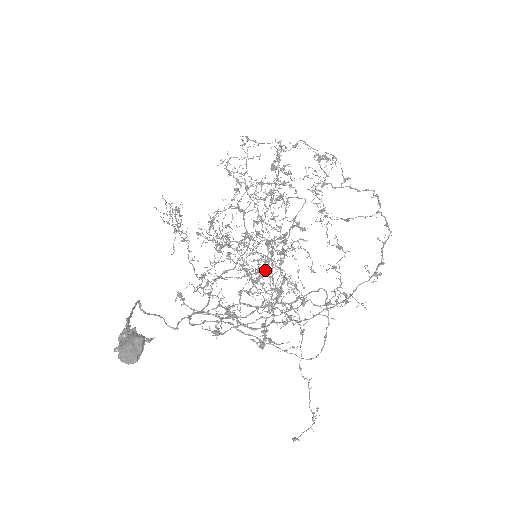
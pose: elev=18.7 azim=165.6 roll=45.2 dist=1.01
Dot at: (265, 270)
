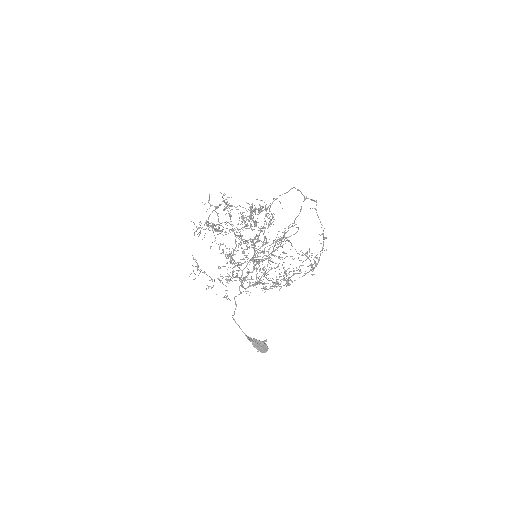
Dot at: (276, 276)
